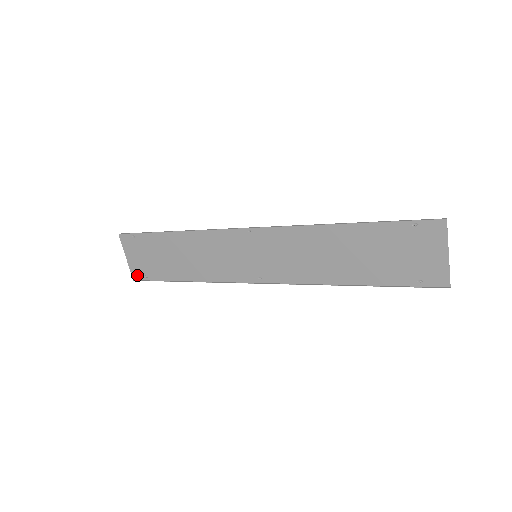
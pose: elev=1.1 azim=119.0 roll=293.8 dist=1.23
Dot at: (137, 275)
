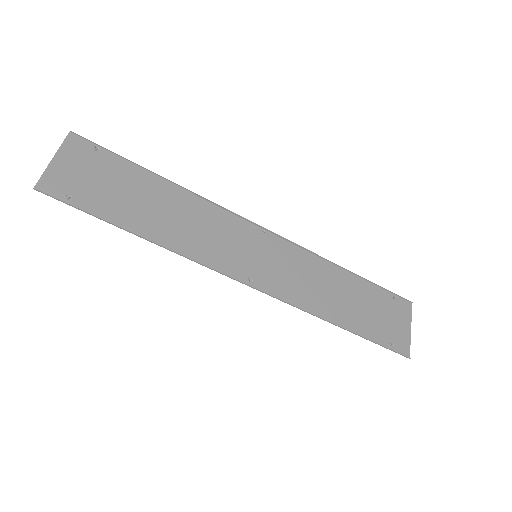
Dot at: (50, 187)
